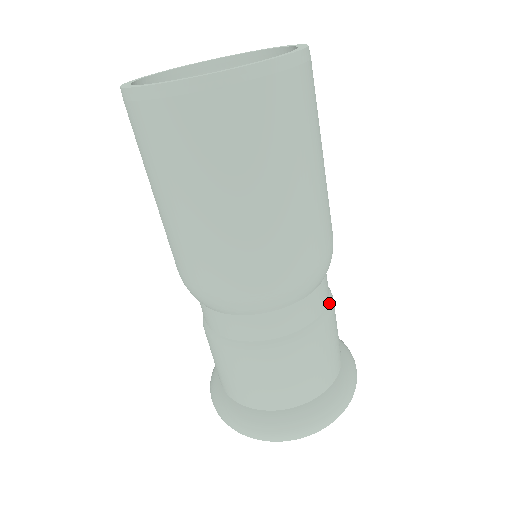
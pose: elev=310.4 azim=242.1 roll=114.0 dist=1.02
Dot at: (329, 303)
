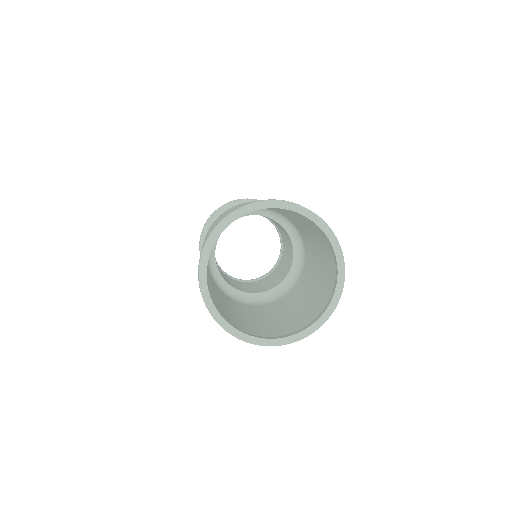
Dot at: occluded
